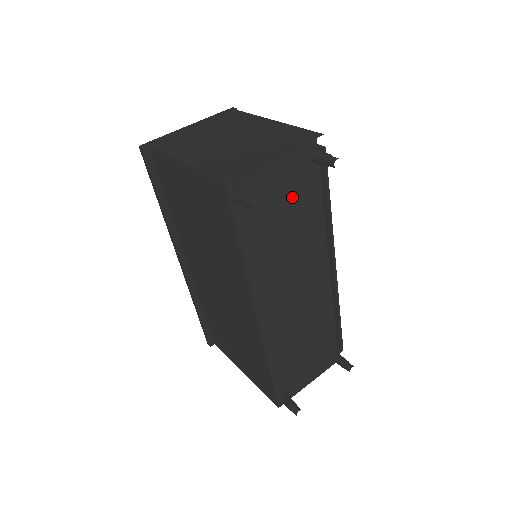
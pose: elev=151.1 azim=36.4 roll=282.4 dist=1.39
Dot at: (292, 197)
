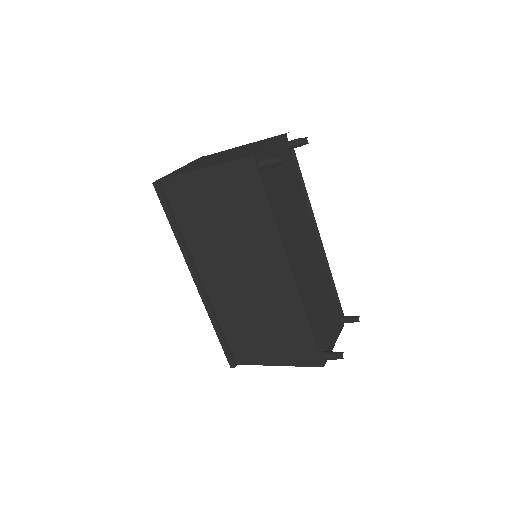
Dot at: (285, 174)
